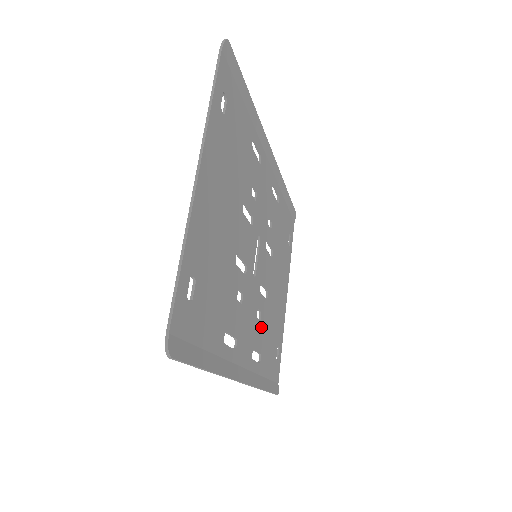
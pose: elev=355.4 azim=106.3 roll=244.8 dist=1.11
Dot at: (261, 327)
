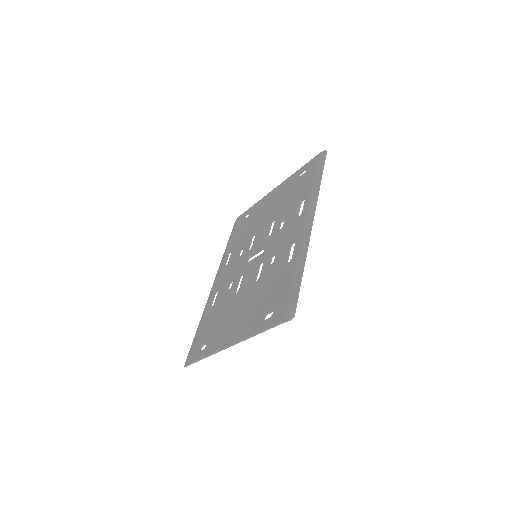
Dot at: (276, 265)
